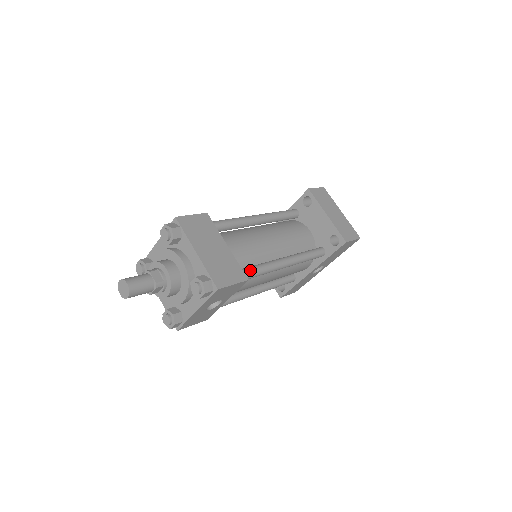
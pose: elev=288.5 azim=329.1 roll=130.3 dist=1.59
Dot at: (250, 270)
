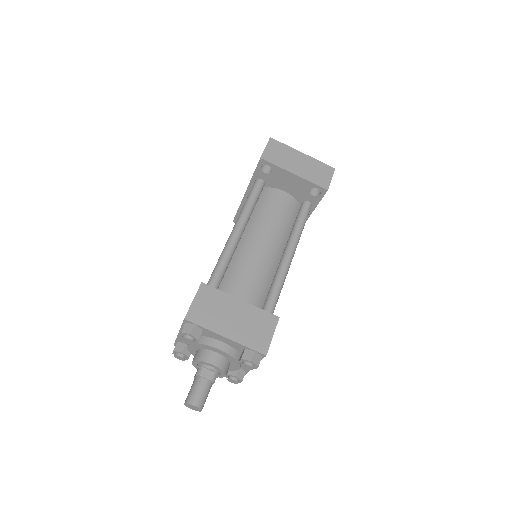
Dot at: (272, 301)
